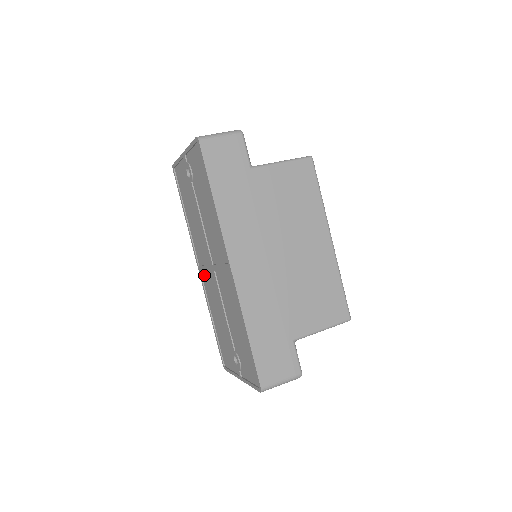
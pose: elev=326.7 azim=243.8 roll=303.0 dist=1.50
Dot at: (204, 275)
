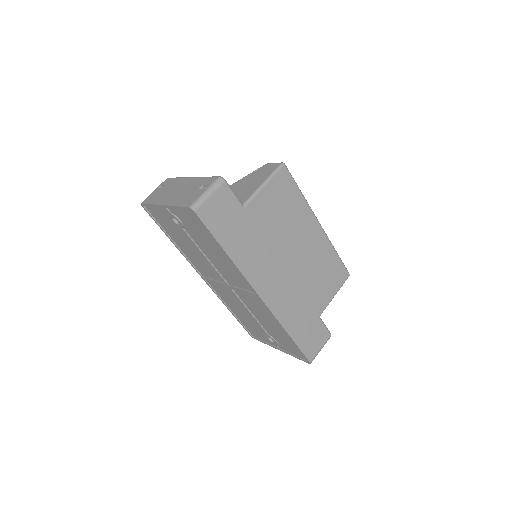
Dot at: (212, 284)
